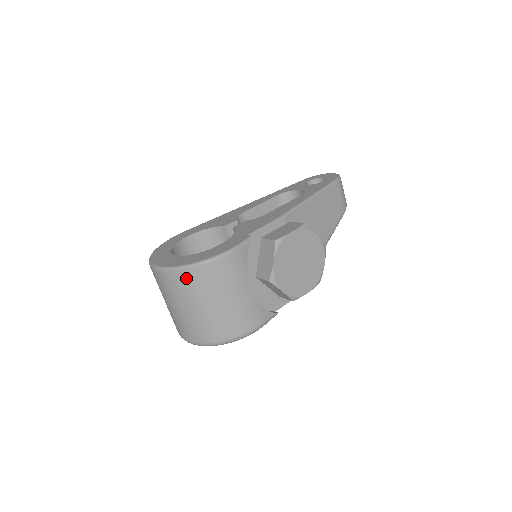
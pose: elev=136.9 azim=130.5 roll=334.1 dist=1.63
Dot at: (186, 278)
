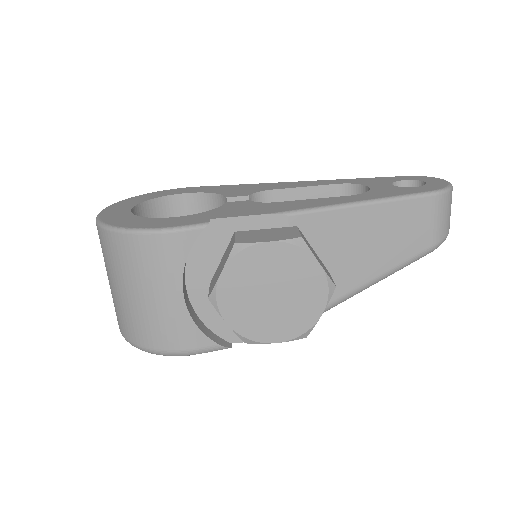
Dot at: (106, 242)
